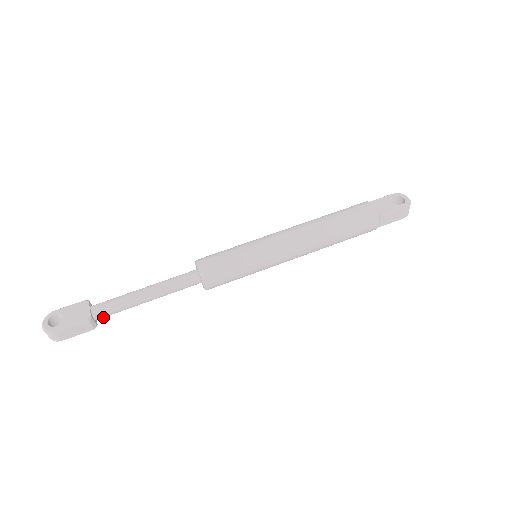
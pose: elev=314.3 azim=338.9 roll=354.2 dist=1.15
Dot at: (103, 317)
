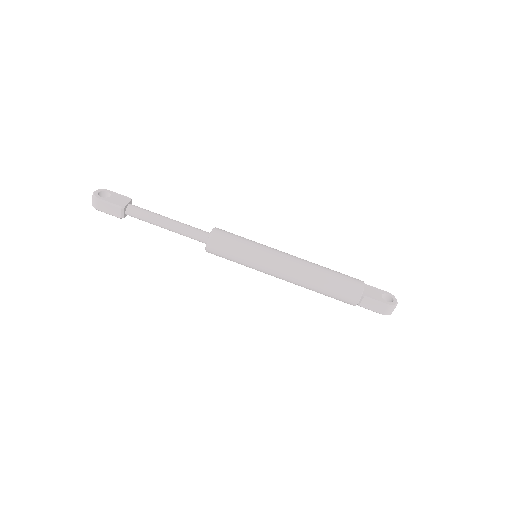
Dot at: (131, 216)
